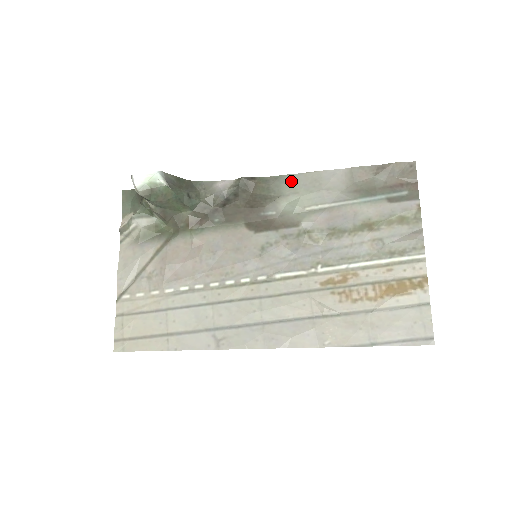
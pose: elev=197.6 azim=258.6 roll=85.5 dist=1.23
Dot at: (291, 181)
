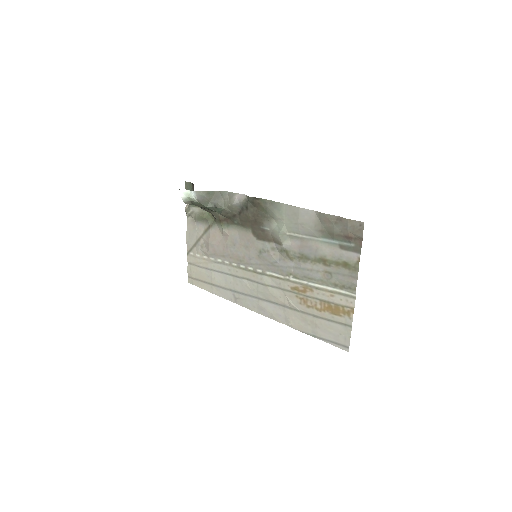
Dot at: (280, 209)
